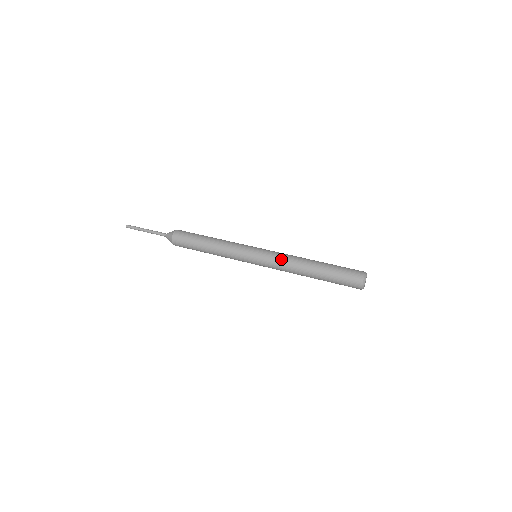
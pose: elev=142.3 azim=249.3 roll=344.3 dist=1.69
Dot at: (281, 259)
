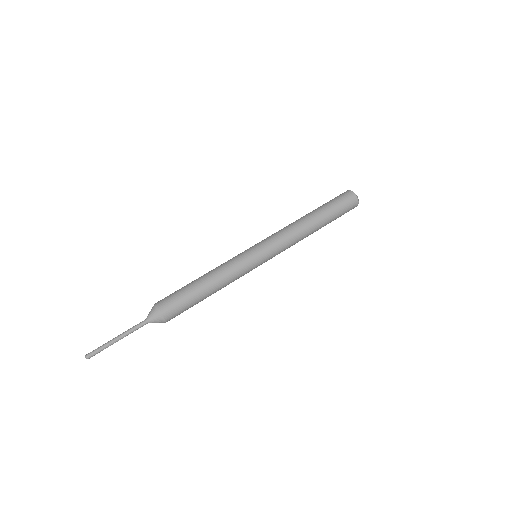
Dot at: (288, 244)
